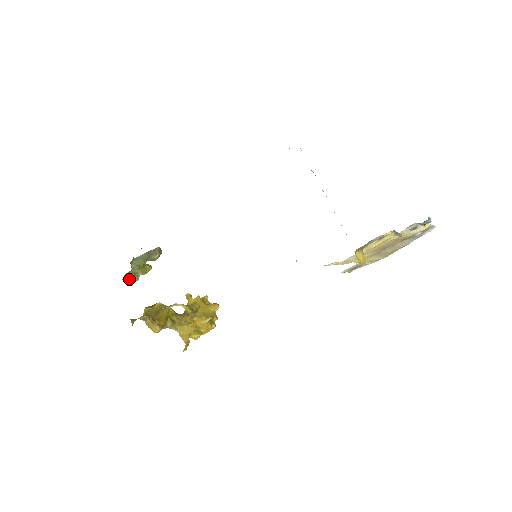
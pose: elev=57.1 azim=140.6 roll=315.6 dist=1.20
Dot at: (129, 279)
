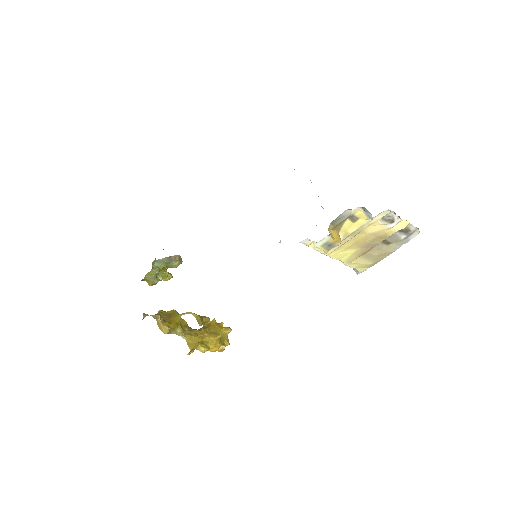
Dot at: (150, 280)
